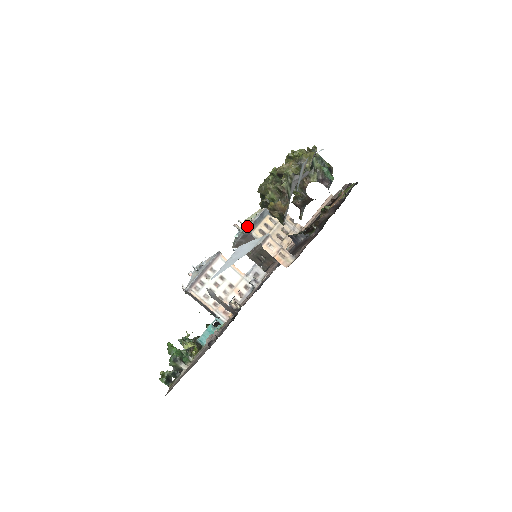
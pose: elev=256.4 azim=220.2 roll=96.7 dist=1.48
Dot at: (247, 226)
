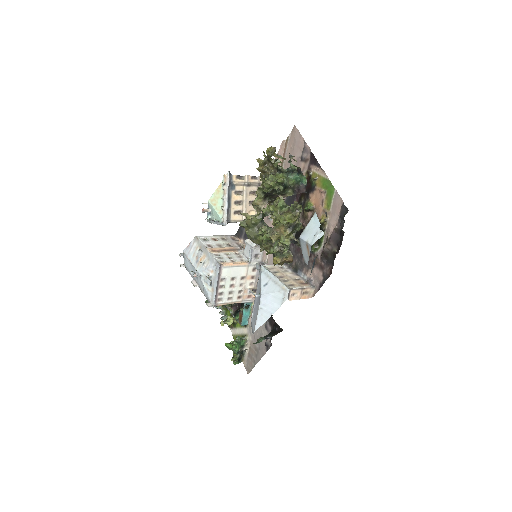
Dot at: (223, 220)
